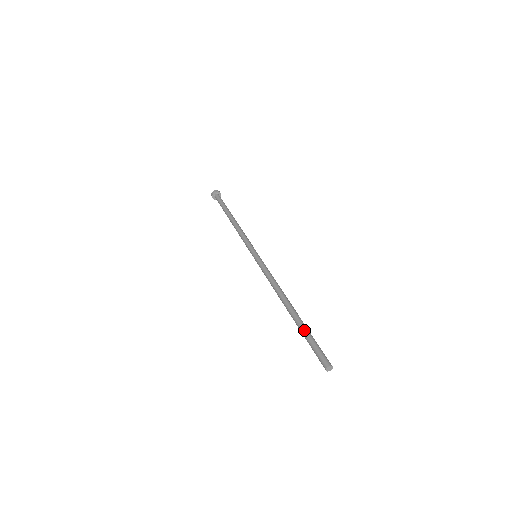
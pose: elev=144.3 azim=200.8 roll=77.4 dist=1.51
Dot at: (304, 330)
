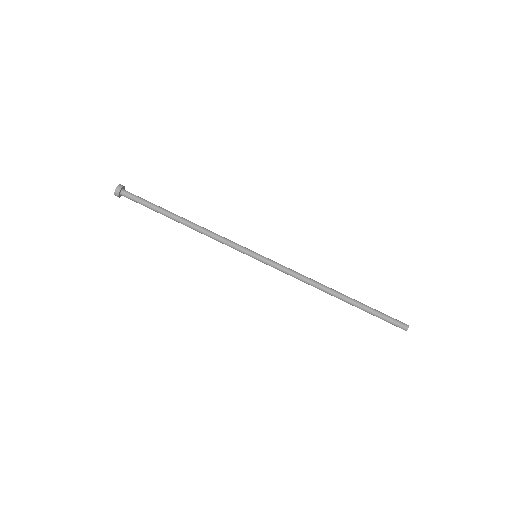
Dot at: occluded
